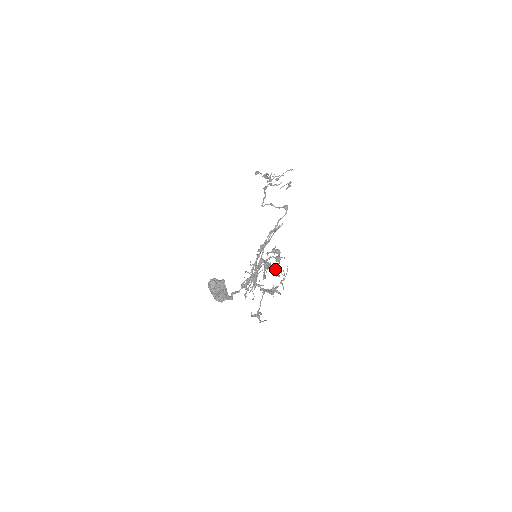
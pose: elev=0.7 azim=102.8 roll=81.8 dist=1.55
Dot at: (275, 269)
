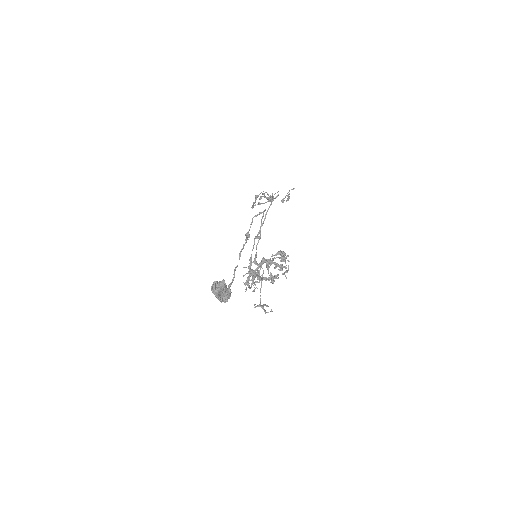
Dot at: (276, 263)
